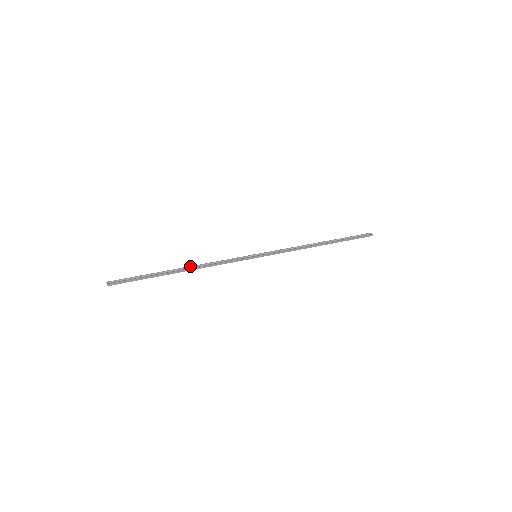
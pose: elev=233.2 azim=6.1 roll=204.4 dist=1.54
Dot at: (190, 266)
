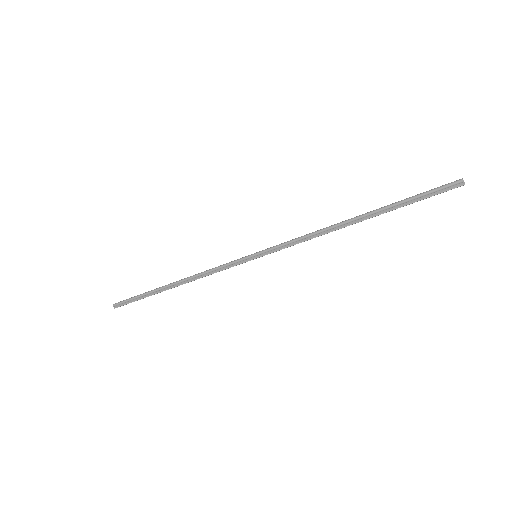
Dot at: (181, 281)
